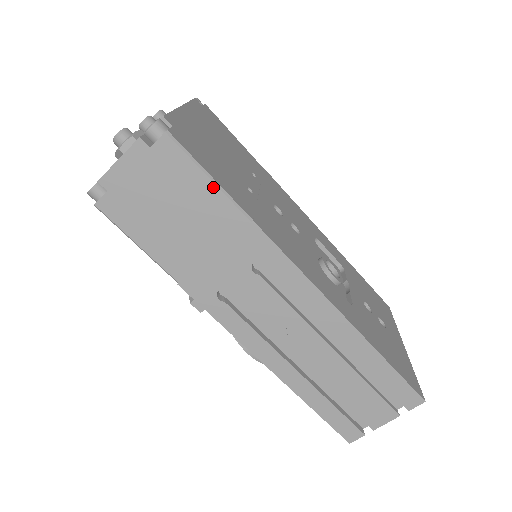
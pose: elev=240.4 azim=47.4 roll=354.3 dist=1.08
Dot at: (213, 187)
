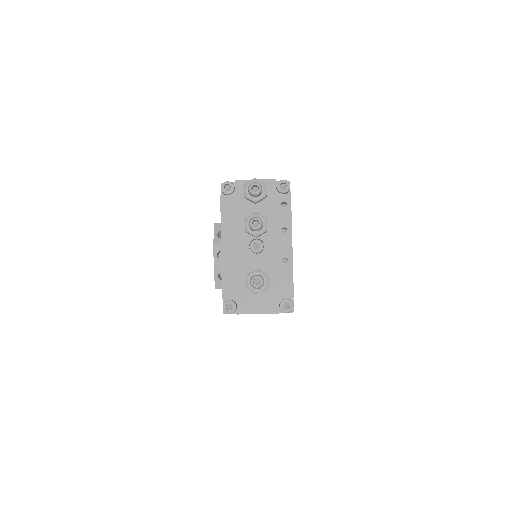
Dot at: occluded
